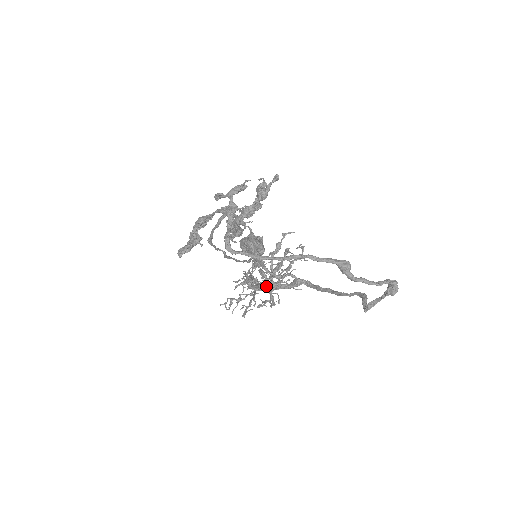
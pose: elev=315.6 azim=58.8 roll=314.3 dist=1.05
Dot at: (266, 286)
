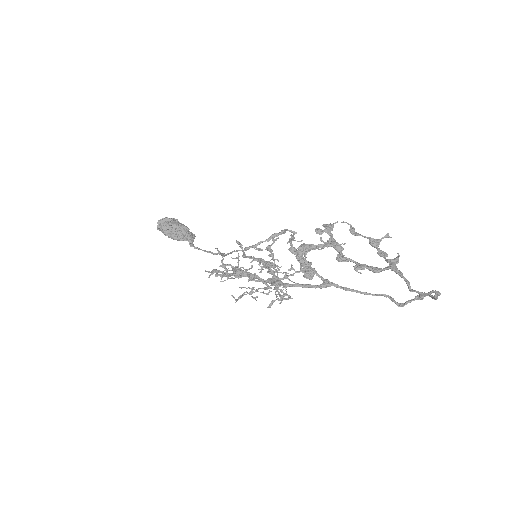
Dot at: (304, 287)
